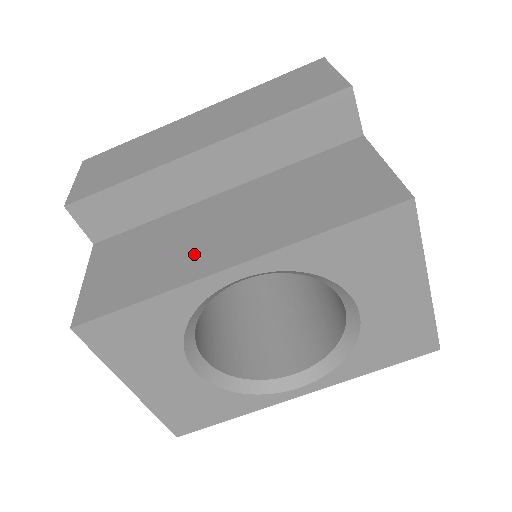
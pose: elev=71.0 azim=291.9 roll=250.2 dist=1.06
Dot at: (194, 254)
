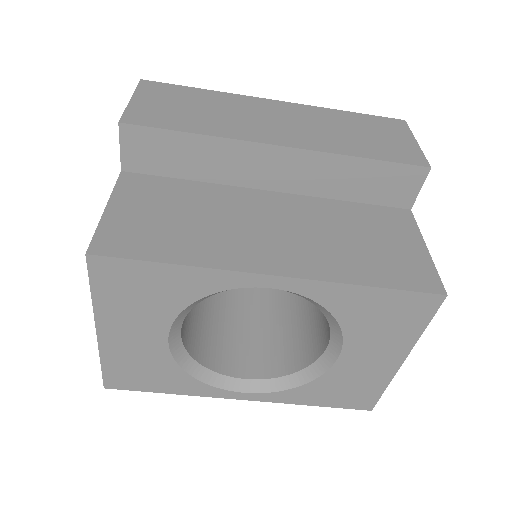
Dot at: (235, 241)
